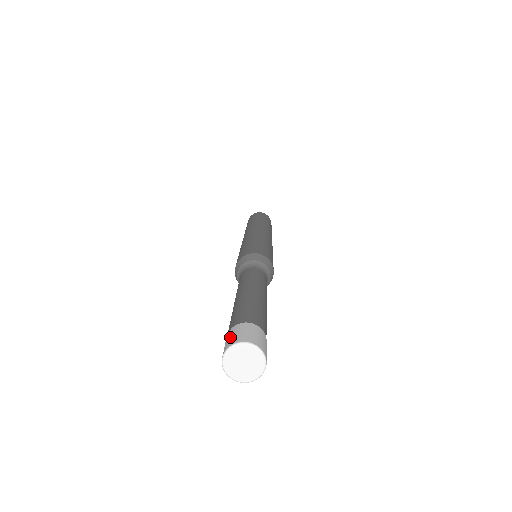
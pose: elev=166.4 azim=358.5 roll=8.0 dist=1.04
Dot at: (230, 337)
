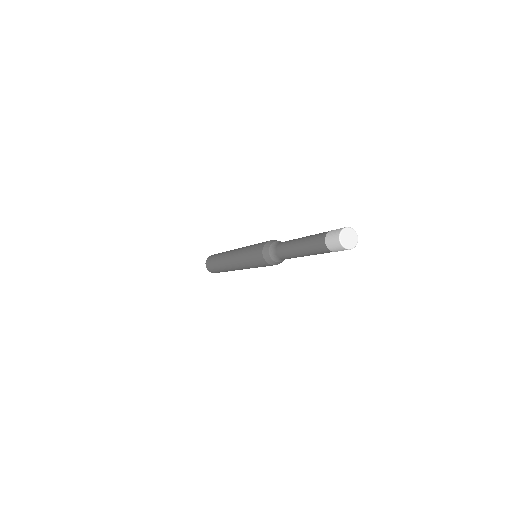
Dot at: (332, 241)
